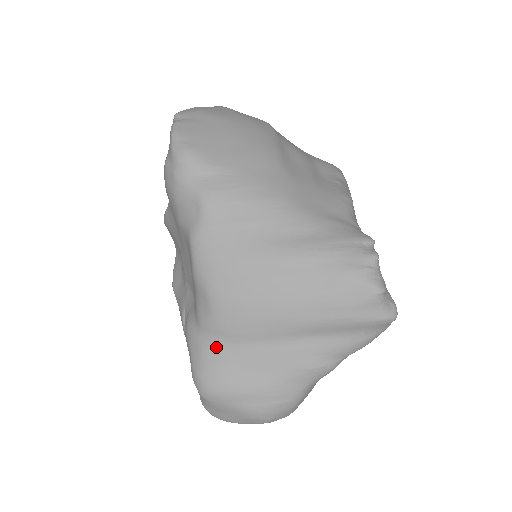
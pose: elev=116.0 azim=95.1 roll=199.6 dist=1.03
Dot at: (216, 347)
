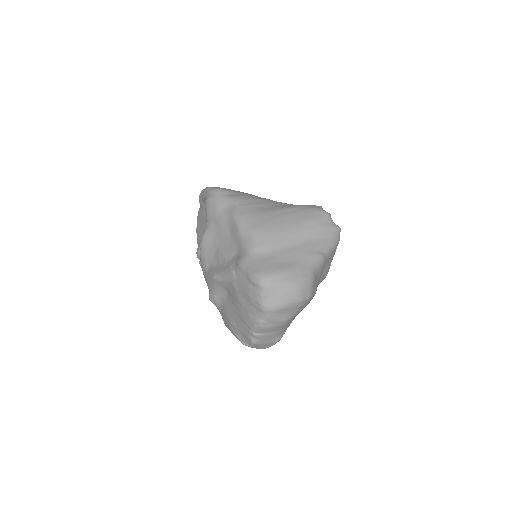
Dot at: (261, 257)
